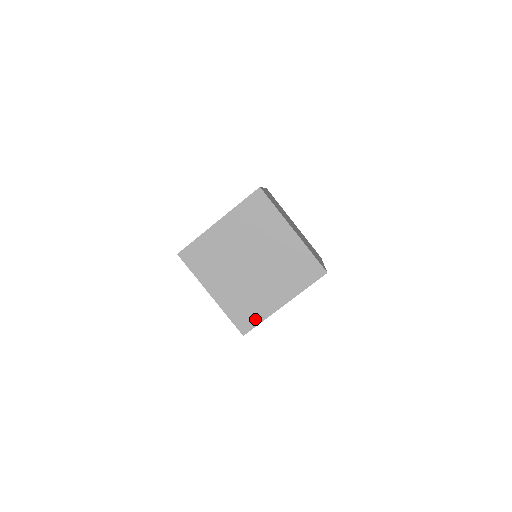
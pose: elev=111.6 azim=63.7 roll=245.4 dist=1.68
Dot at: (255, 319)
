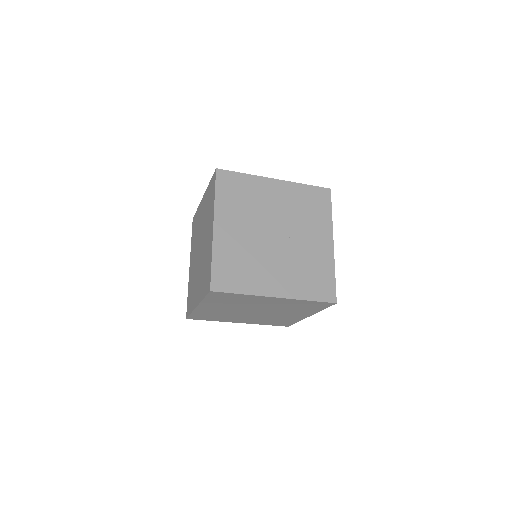
Dot at: (328, 279)
